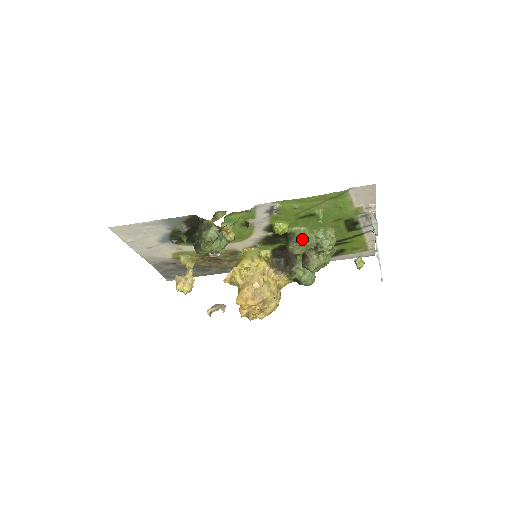
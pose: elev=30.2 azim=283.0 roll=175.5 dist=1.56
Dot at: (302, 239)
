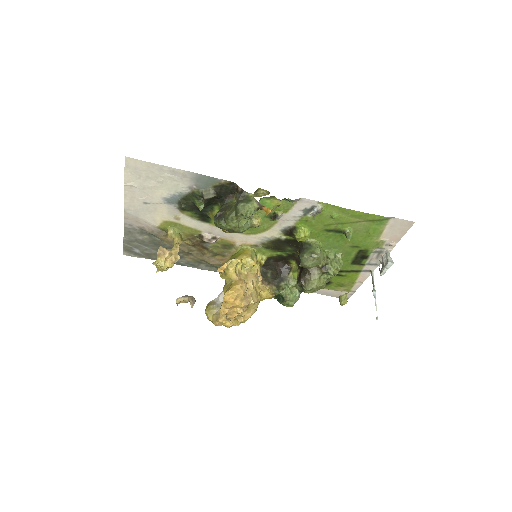
Dot at: (319, 252)
